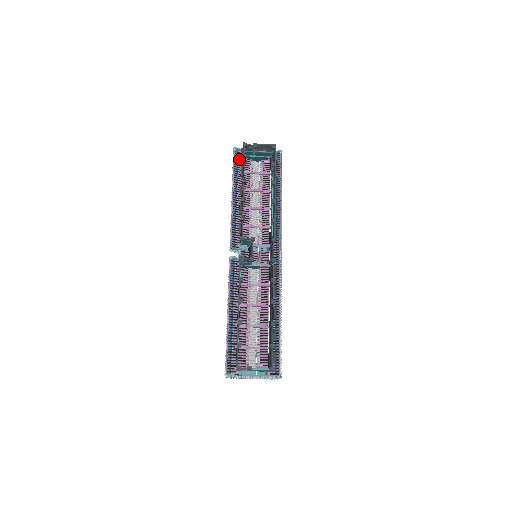
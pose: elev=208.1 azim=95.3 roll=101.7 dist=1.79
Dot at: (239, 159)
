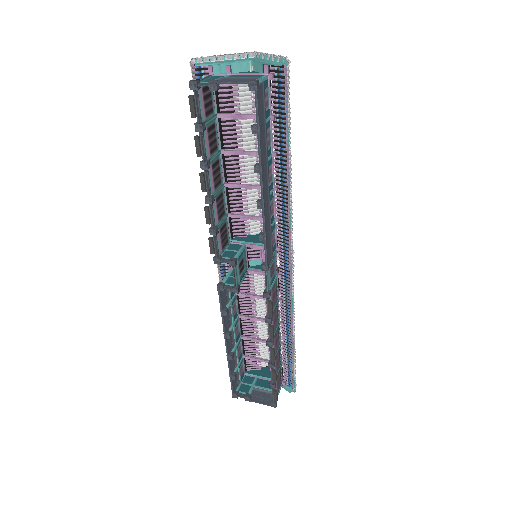
Dot at: occluded
